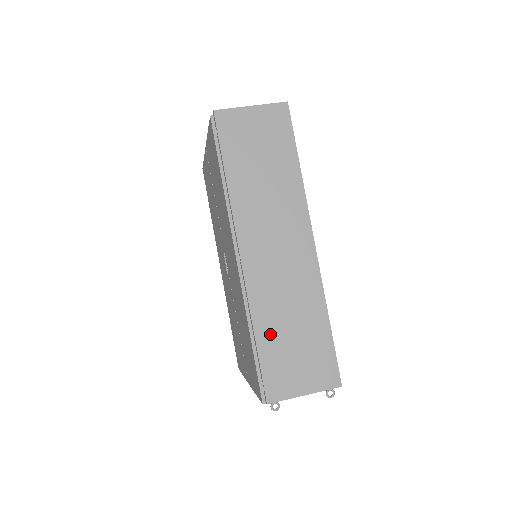
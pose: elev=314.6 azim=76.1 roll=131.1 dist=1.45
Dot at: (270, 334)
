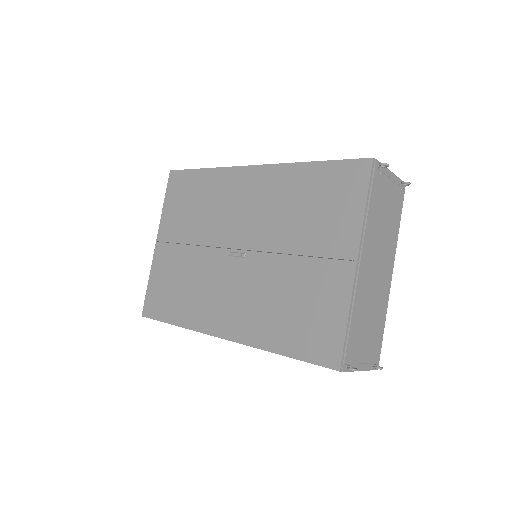
Dot at: occluded
